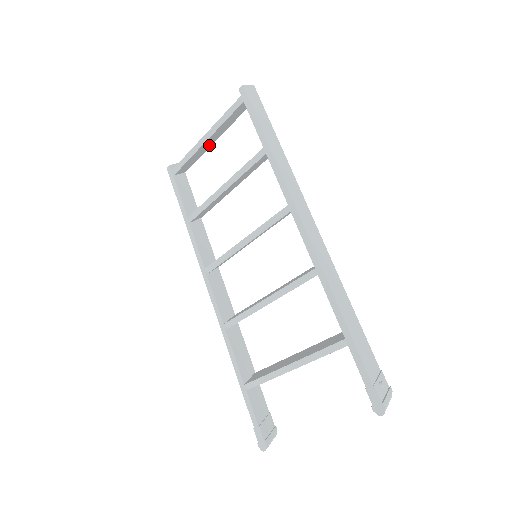
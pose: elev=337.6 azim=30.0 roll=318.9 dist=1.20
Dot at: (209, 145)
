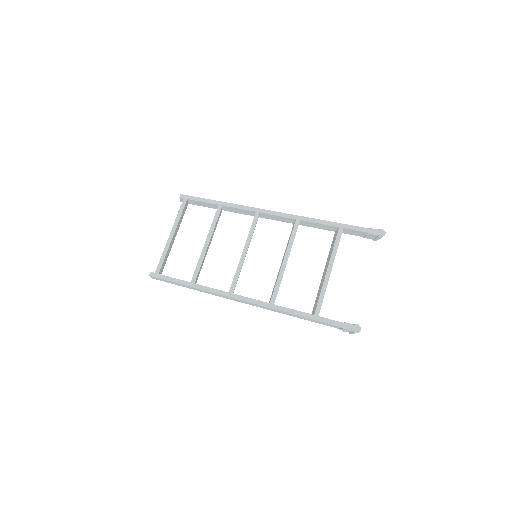
Dot at: occluded
